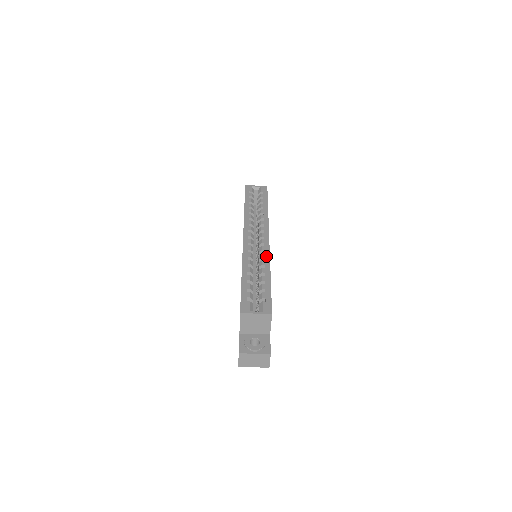
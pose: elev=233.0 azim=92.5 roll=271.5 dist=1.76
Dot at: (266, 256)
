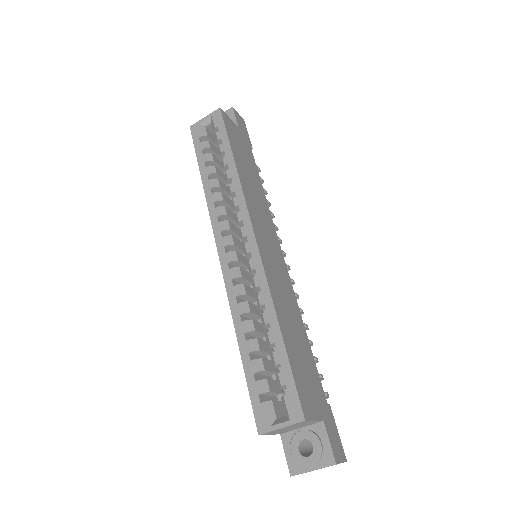
Dot at: (261, 282)
